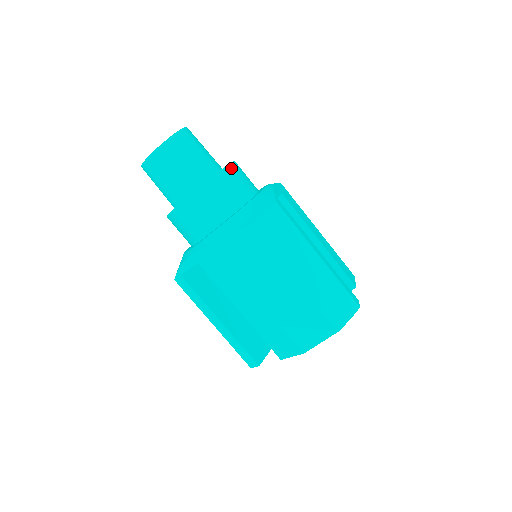
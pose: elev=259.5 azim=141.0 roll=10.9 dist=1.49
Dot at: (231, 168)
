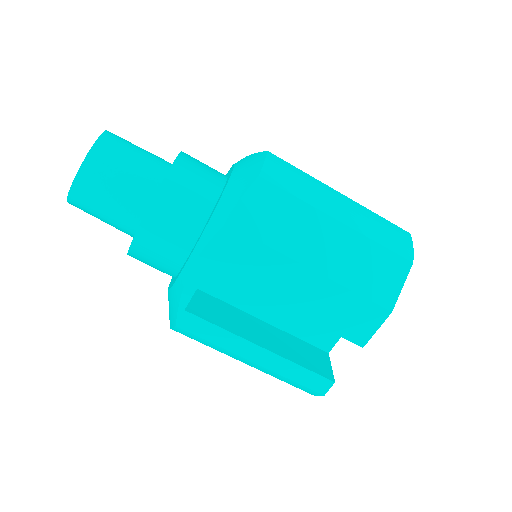
Dot at: (186, 154)
